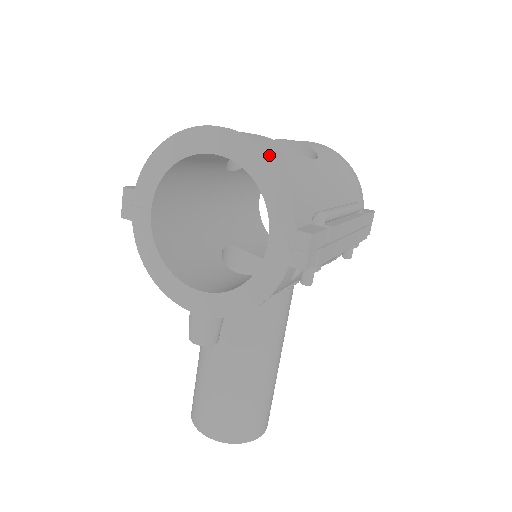
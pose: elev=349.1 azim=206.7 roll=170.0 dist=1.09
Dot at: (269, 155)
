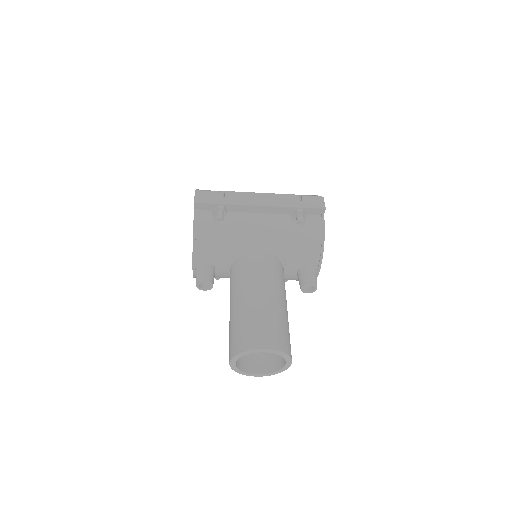
Dot at: occluded
